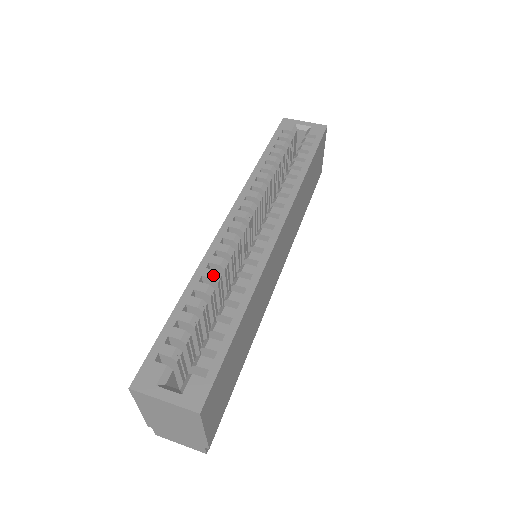
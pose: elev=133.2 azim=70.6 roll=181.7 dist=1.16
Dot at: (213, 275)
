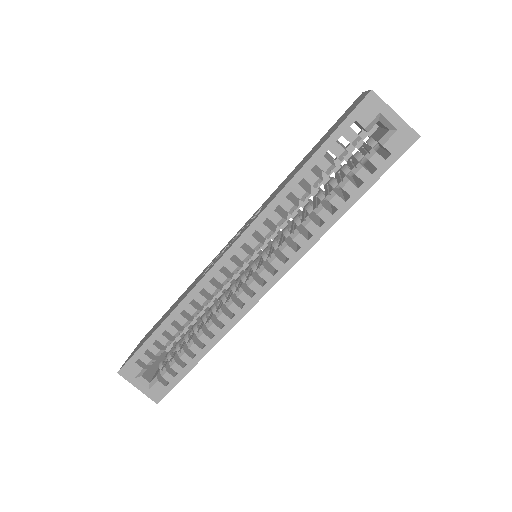
Dot at: (193, 313)
